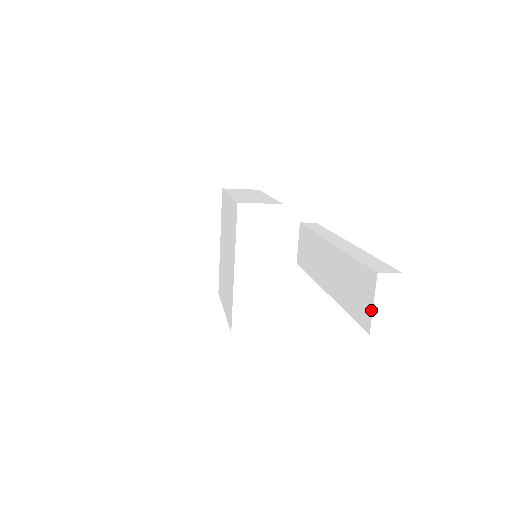
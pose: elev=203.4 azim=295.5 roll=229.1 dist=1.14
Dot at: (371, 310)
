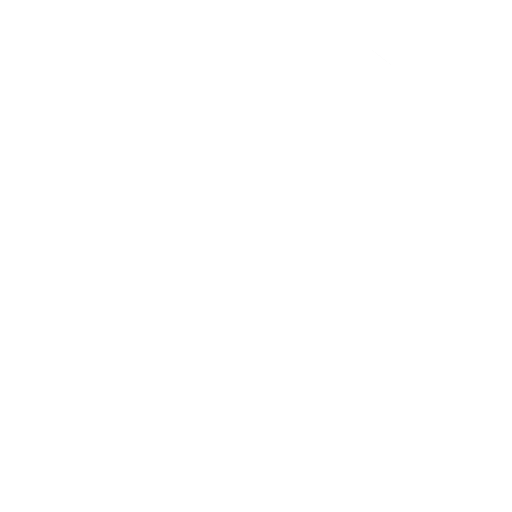
Dot at: (377, 57)
